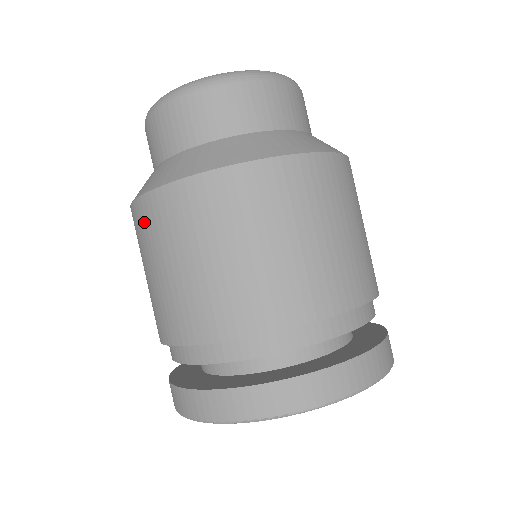
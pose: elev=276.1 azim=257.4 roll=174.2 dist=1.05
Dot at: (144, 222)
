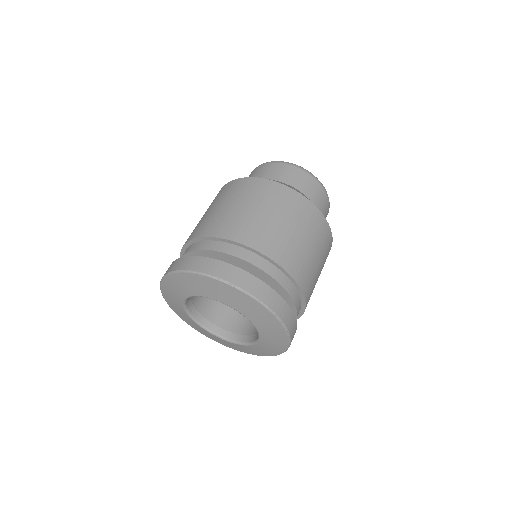
Dot at: (232, 188)
